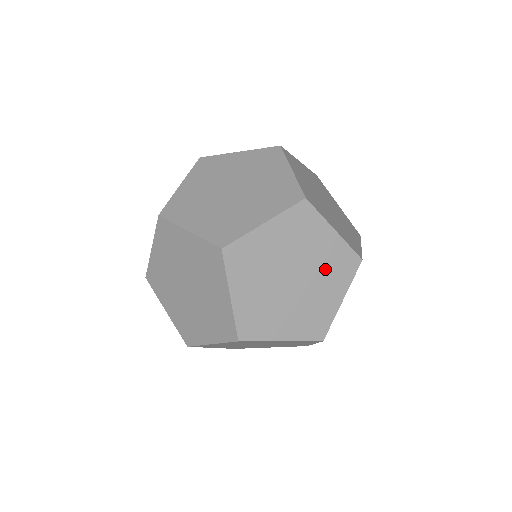
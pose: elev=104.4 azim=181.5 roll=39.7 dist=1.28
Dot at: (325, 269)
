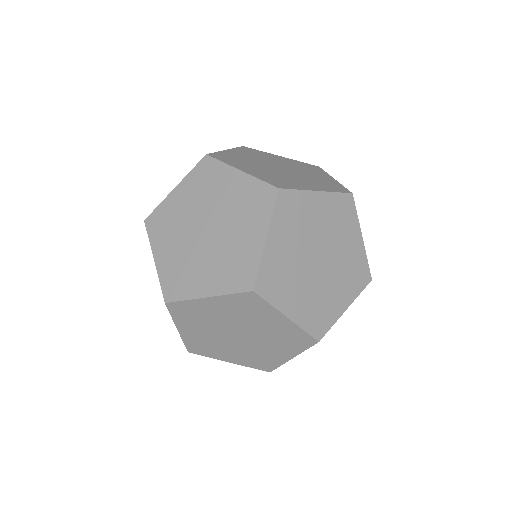
Dot at: (238, 211)
